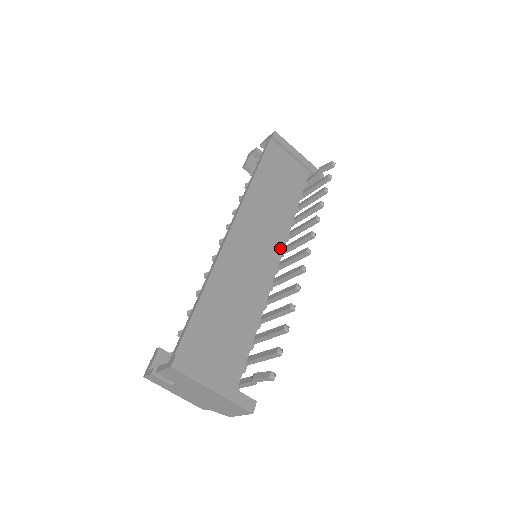
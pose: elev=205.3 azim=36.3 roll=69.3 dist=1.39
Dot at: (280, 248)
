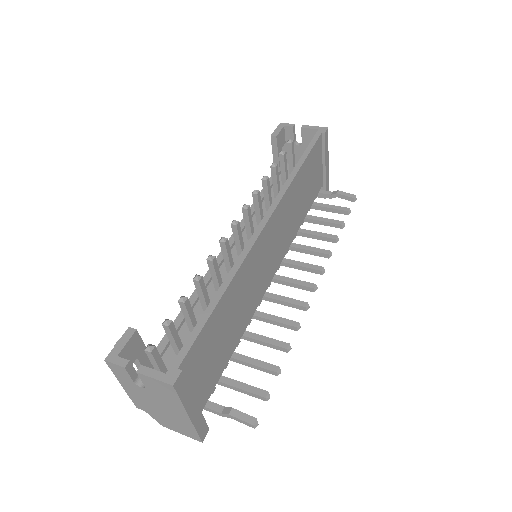
Dot at: (280, 260)
